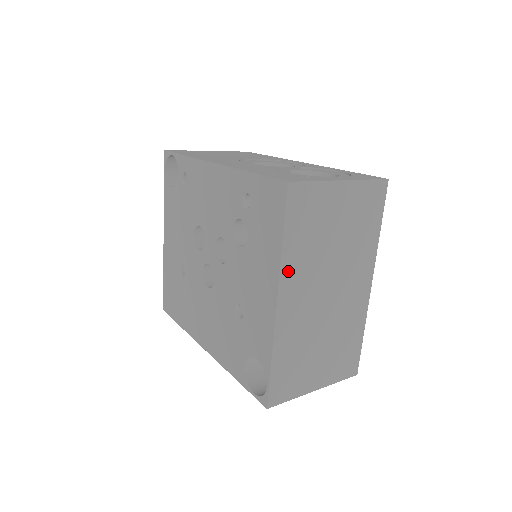
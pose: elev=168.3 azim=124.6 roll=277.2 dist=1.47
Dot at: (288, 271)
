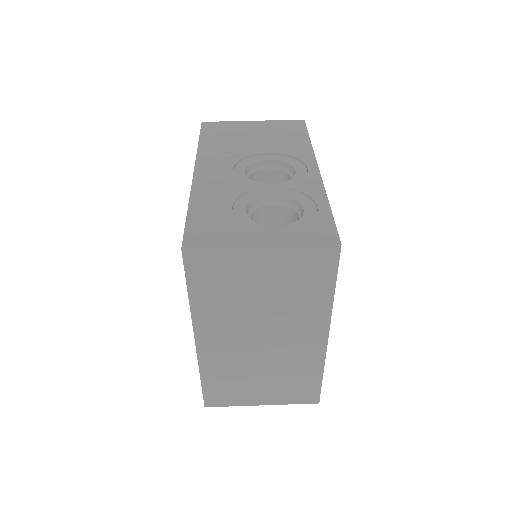
Dot at: (202, 318)
